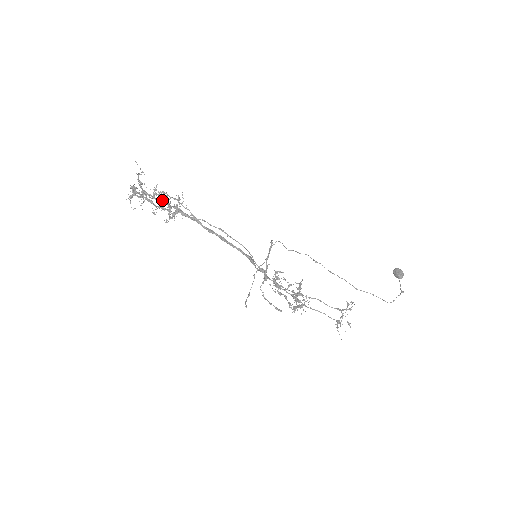
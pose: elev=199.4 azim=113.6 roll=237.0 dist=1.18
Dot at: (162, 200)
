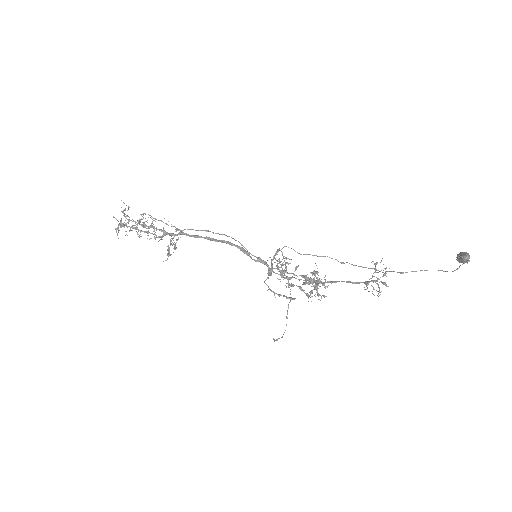
Dot at: (149, 228)
